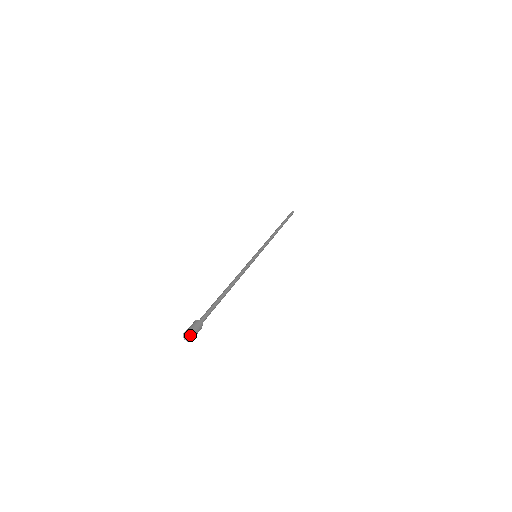
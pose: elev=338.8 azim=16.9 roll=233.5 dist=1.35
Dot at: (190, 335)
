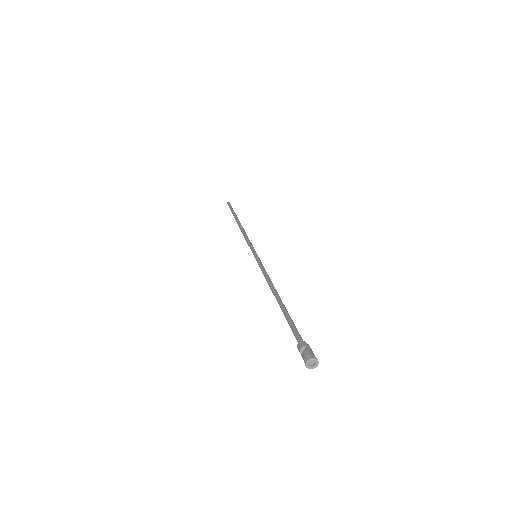
Dot at: (313, 362)
